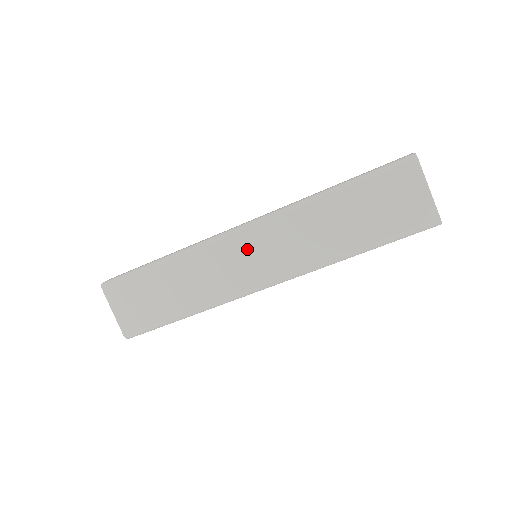
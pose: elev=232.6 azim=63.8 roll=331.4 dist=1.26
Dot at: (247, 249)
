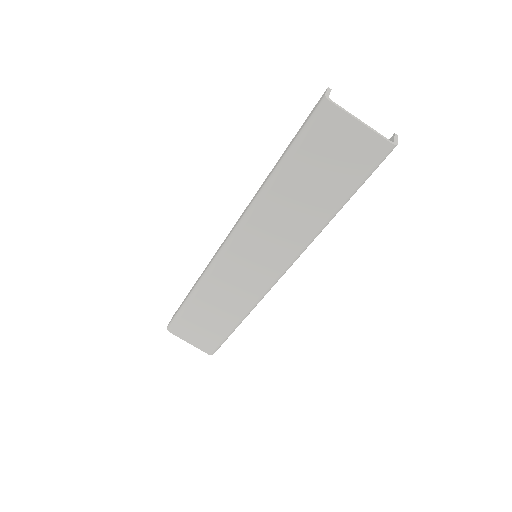
Dot at: (244, 257)
